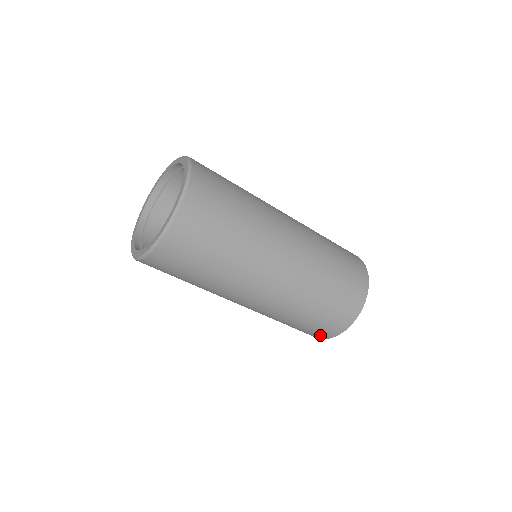
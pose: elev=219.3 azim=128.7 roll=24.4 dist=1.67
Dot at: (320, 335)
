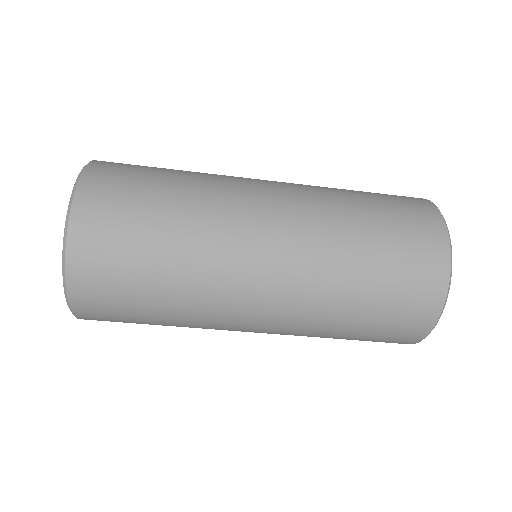
Dot at: (406, 337)
